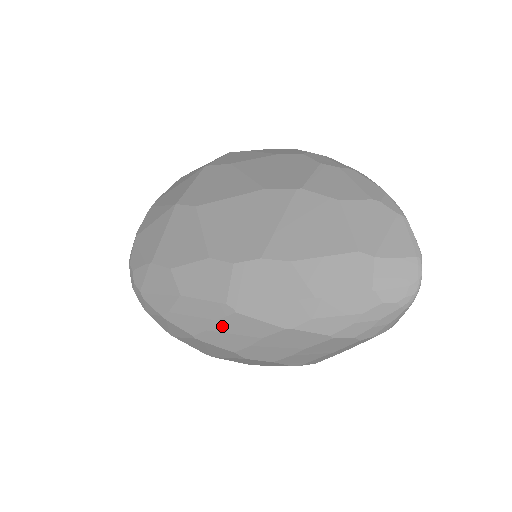
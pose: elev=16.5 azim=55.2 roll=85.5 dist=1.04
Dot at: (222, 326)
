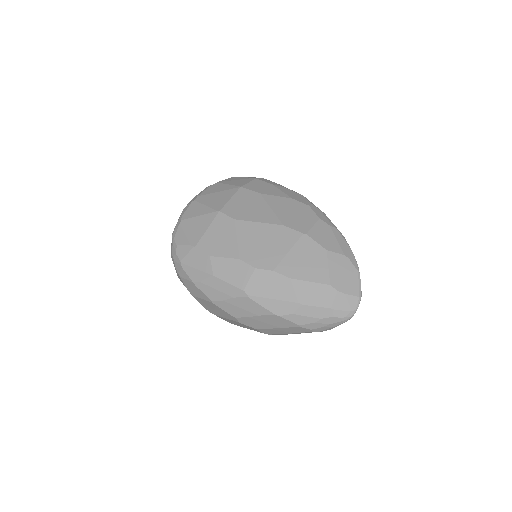
Dot at: (235, 302)
